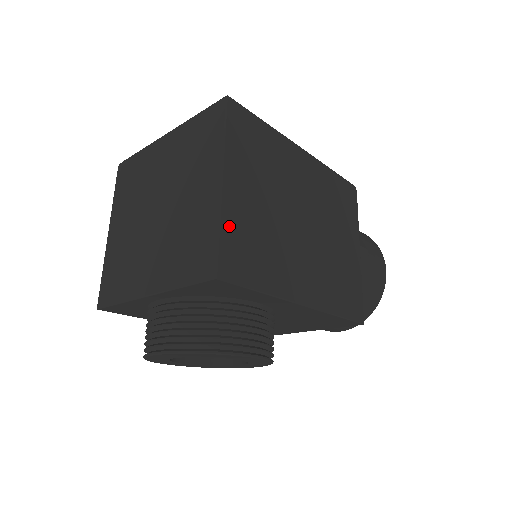
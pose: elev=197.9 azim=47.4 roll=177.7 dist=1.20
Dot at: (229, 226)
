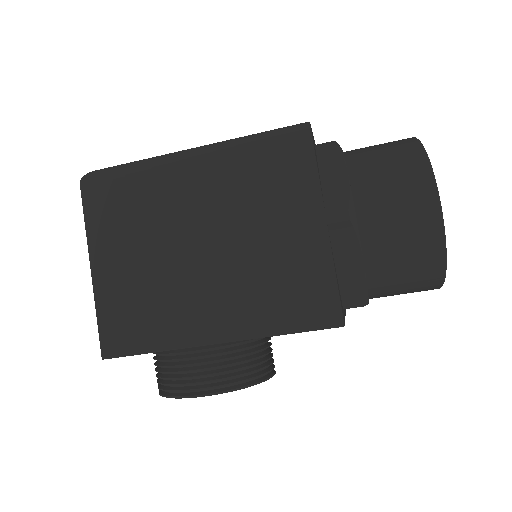
Dot at: (105, 307)
